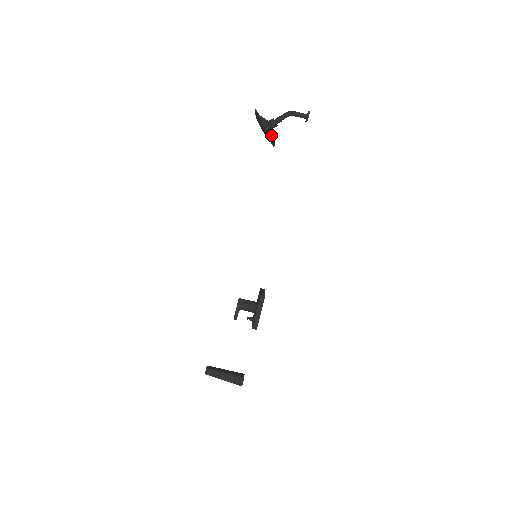
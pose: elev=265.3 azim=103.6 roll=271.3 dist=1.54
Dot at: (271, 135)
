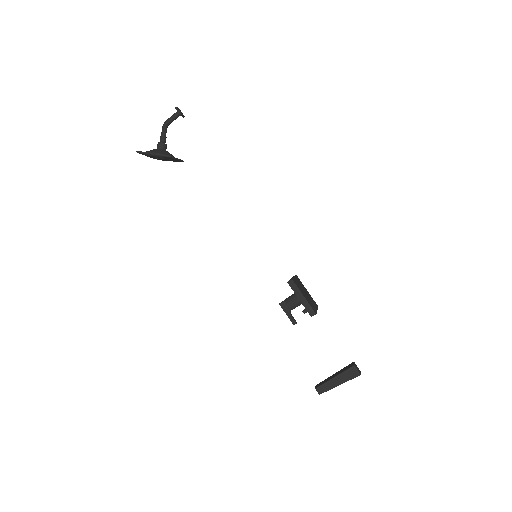
Dot at: (164, 155)
